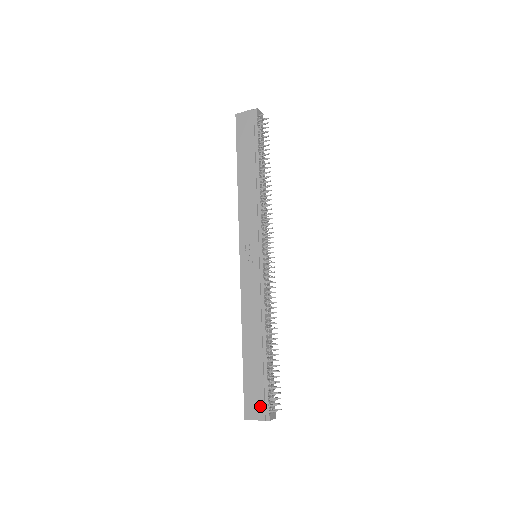
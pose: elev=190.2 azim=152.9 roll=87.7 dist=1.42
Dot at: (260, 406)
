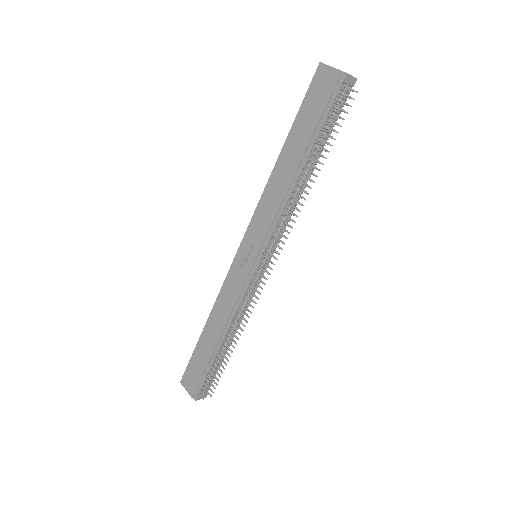
Dot at: (194, 385)
